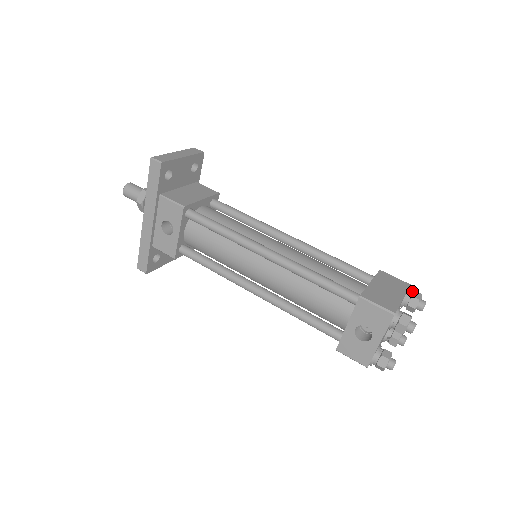
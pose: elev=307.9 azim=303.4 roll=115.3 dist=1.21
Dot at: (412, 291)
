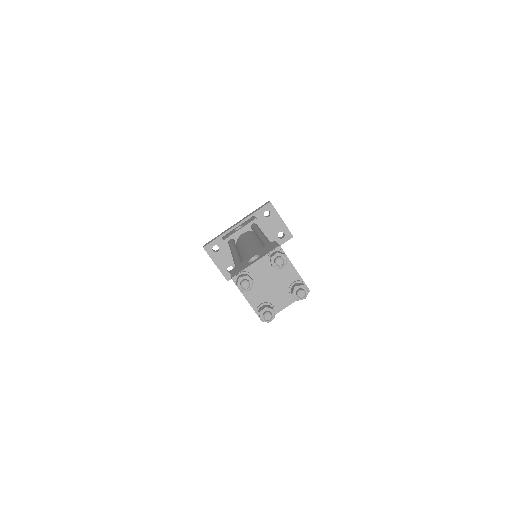
Dot at: (306, 287)
